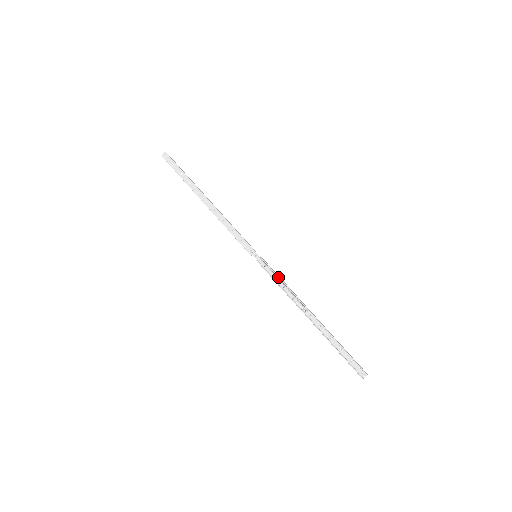
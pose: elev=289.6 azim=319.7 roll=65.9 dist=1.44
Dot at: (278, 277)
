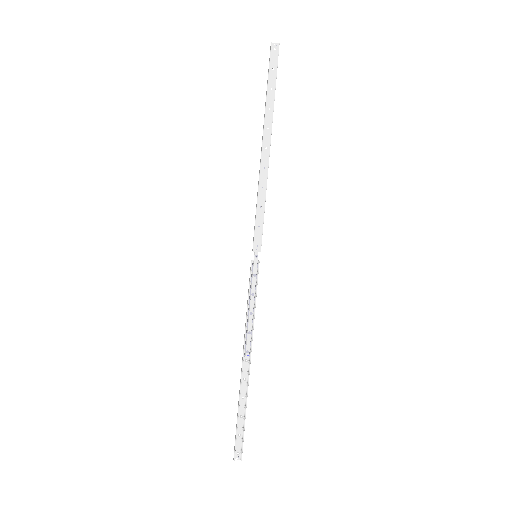
Dot at: (255, 297)
